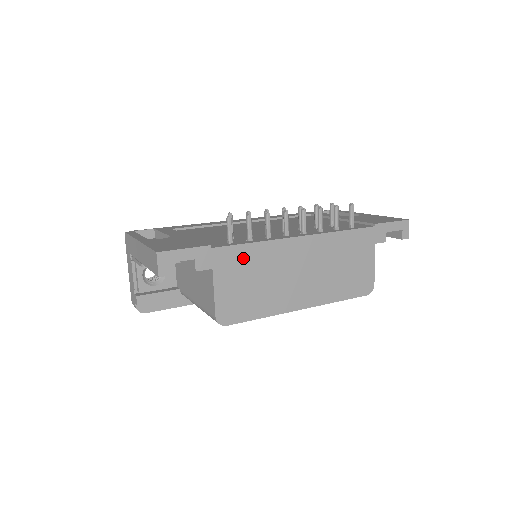
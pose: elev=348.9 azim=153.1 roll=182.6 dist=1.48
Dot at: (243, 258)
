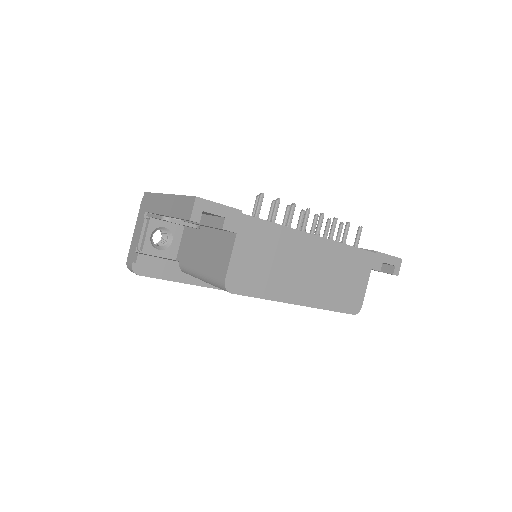
Dot at: (265, 234)
